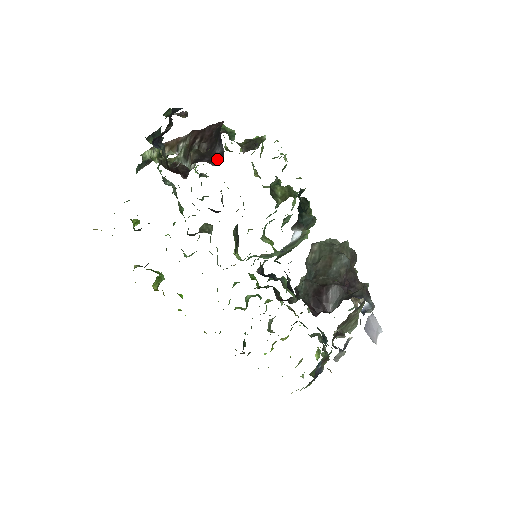
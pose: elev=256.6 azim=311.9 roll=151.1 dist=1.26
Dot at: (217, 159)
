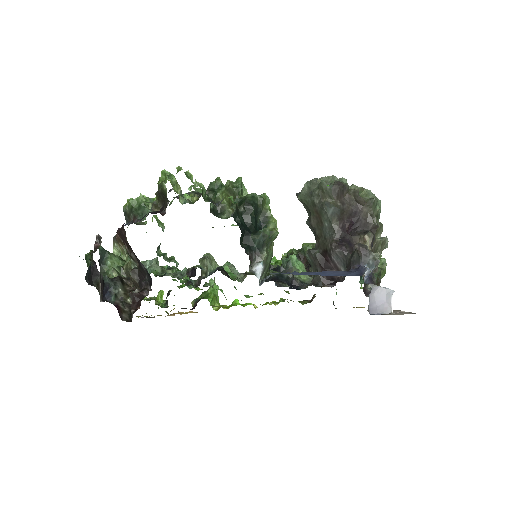
Dot at: (148, 280)
